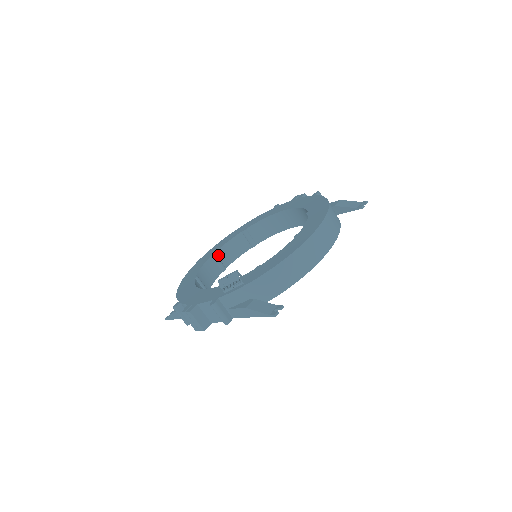
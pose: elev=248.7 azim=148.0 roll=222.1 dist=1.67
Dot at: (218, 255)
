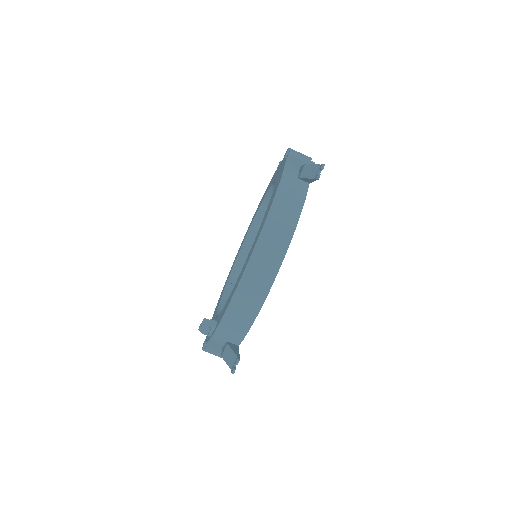
Dot at: (248, 243)
